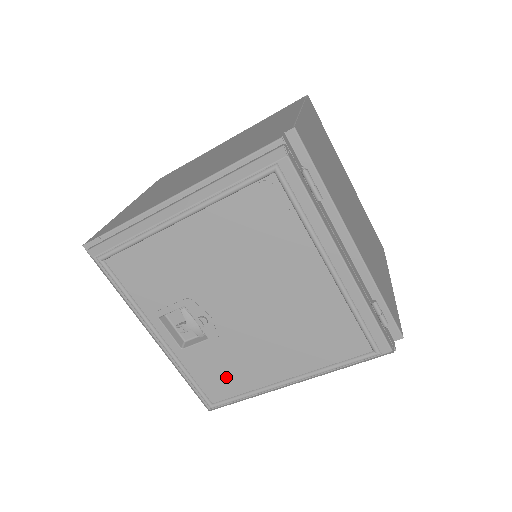
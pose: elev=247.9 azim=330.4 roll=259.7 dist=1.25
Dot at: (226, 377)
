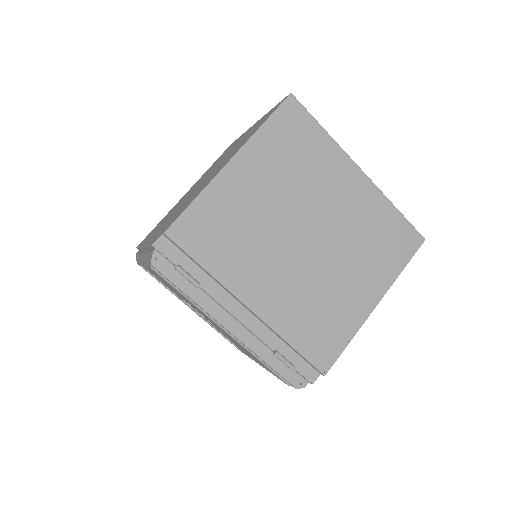
Dot at: (233, 342)
